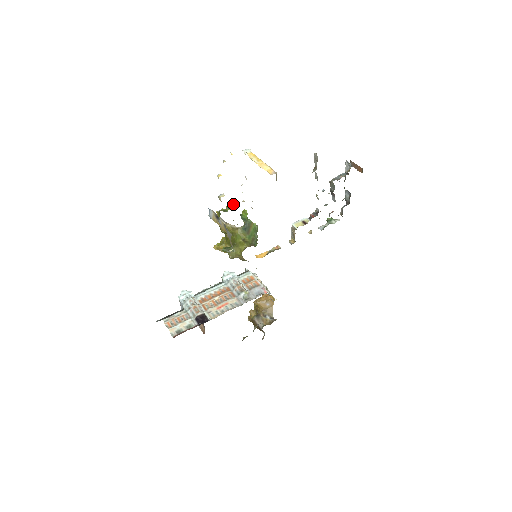
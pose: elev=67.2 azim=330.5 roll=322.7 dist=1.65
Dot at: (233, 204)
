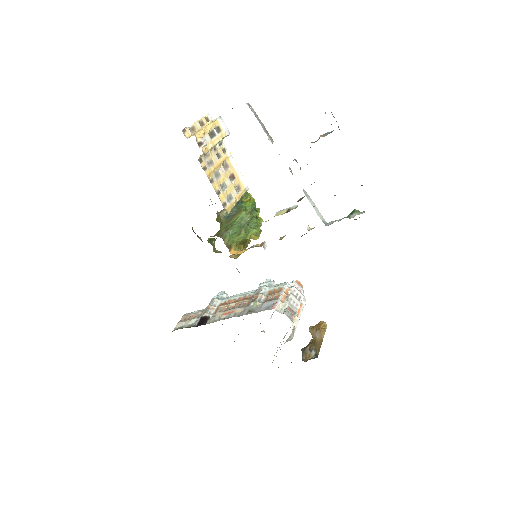
Dot at: occluded
